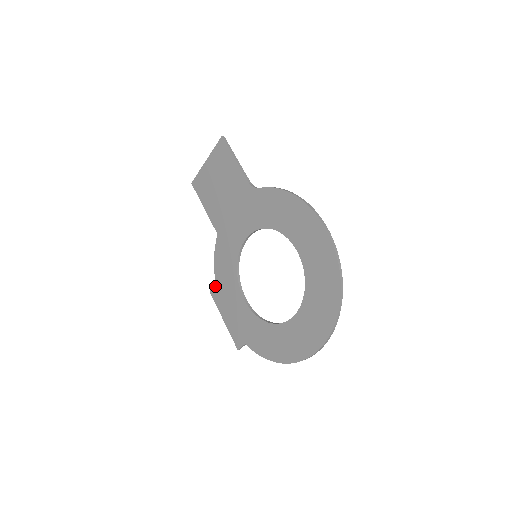
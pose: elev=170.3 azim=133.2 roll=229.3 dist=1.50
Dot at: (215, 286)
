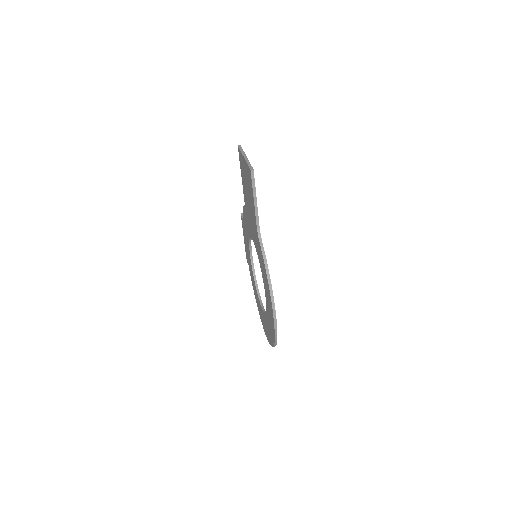
Dot at: (242, 219)
